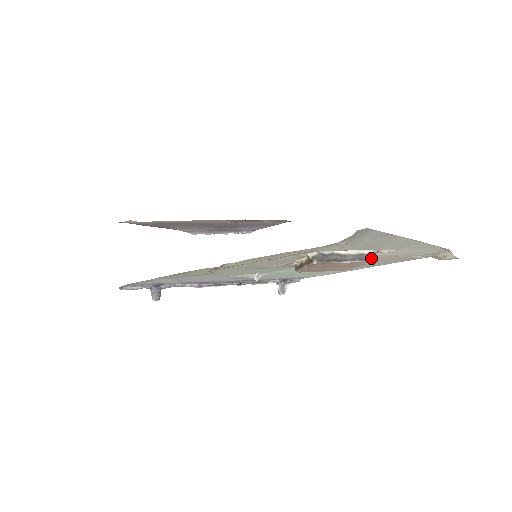
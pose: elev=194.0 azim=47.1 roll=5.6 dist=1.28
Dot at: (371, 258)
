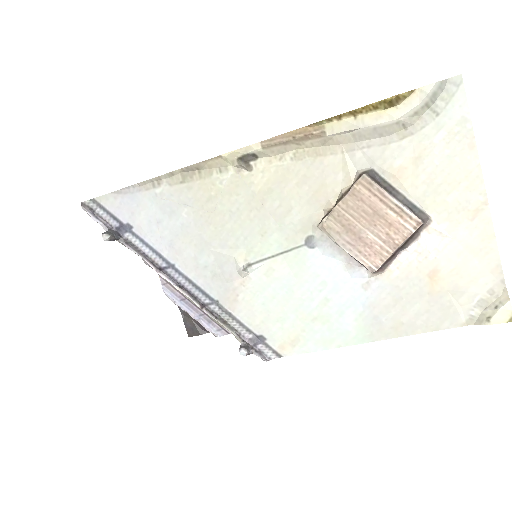
Dot at: (422, 218)
